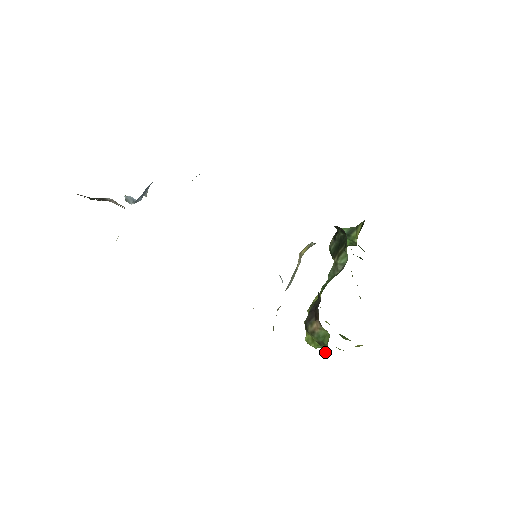
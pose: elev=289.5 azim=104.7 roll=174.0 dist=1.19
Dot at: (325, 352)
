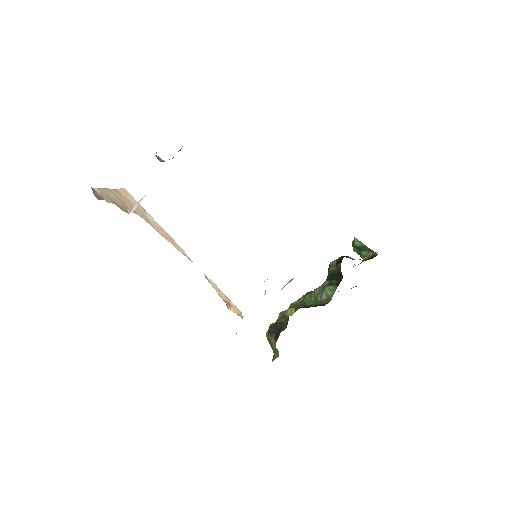
Dot at: (273, 356)
